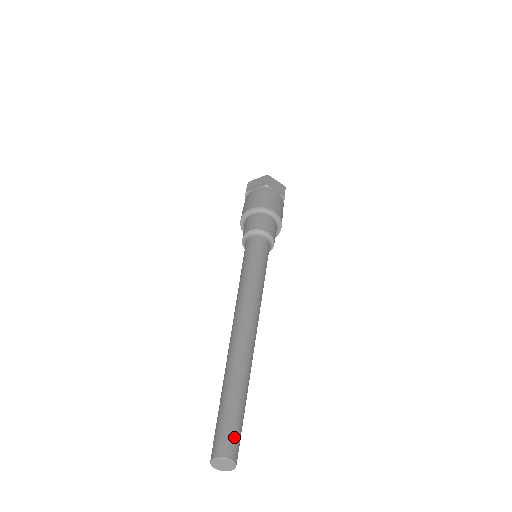
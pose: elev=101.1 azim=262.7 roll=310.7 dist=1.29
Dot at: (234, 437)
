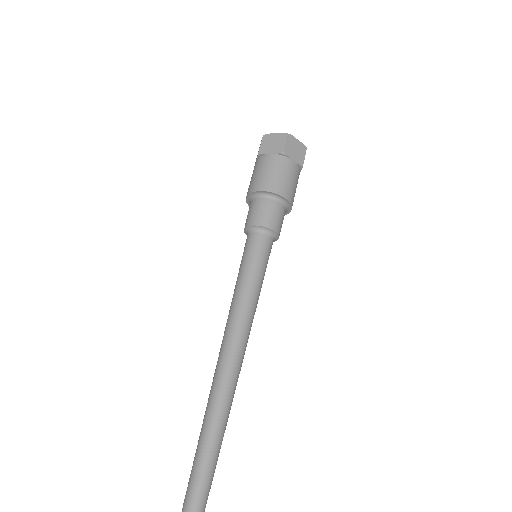
Dot at: (204, 494)
